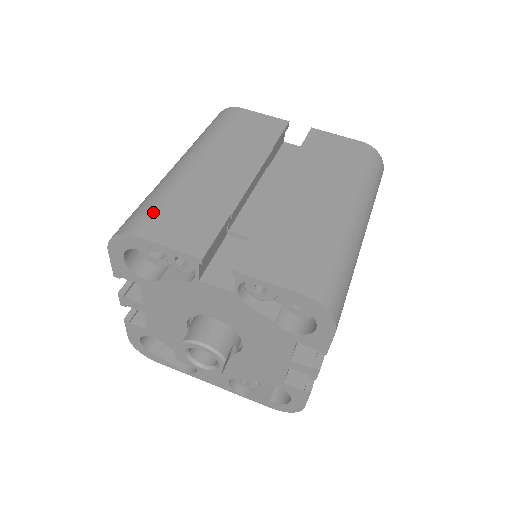
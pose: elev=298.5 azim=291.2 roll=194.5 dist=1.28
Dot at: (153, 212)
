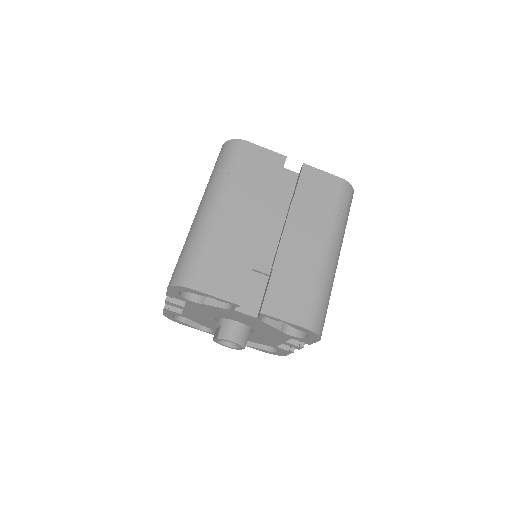
Dot at: (201, 266)
